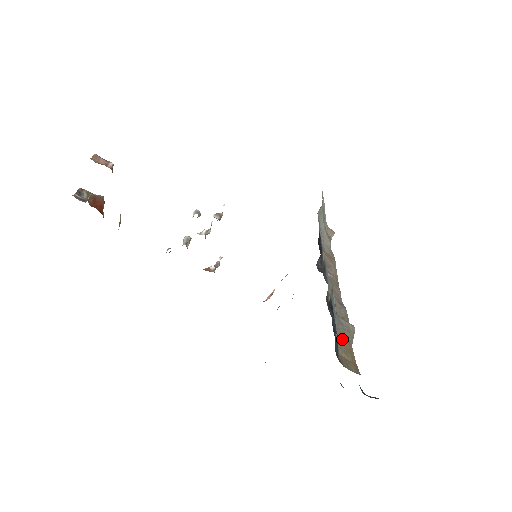
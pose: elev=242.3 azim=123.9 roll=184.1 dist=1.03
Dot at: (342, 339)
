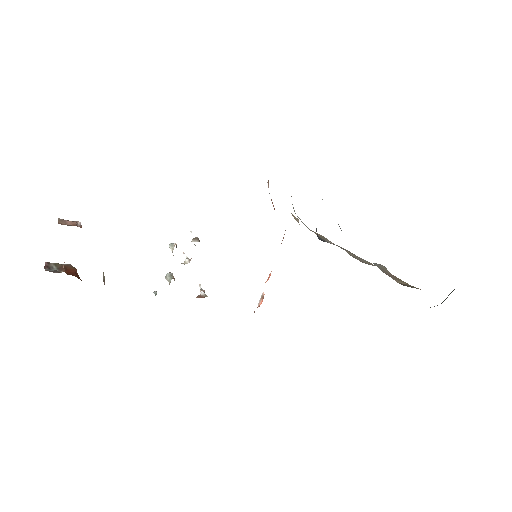
Dot at: (388, 274)
